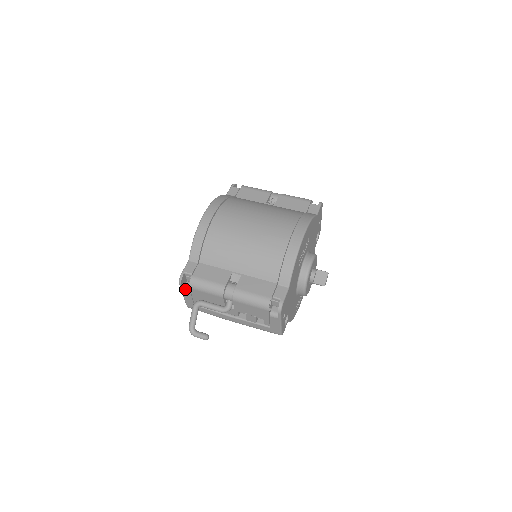
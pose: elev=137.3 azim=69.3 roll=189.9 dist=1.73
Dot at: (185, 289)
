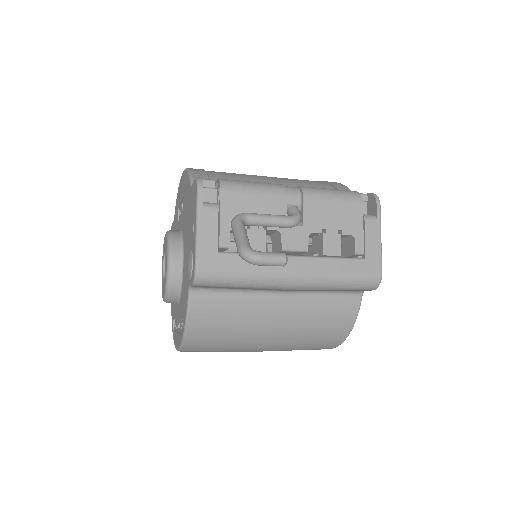
Dot at: (206, 203)
